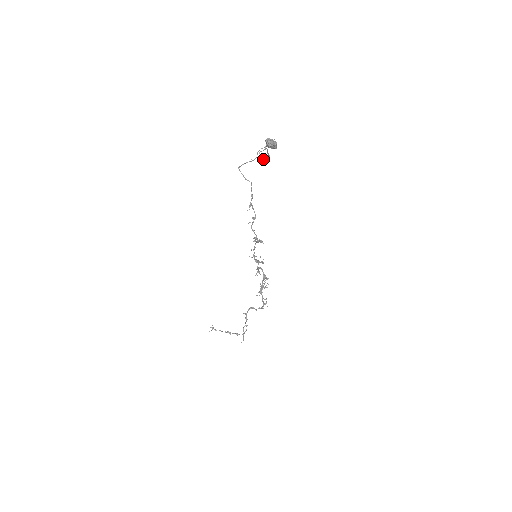
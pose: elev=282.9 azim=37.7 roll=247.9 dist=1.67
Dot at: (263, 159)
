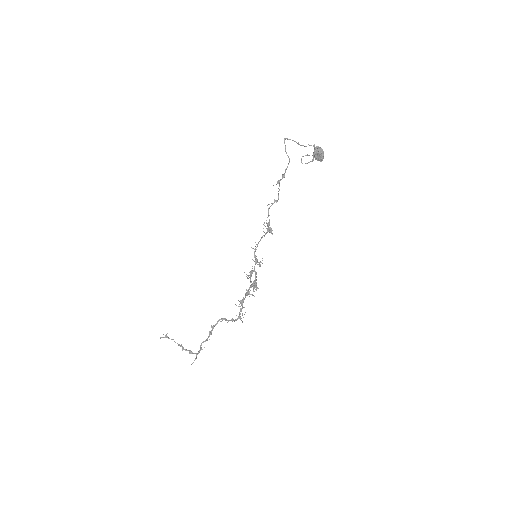
Dot at: (306, 163)
